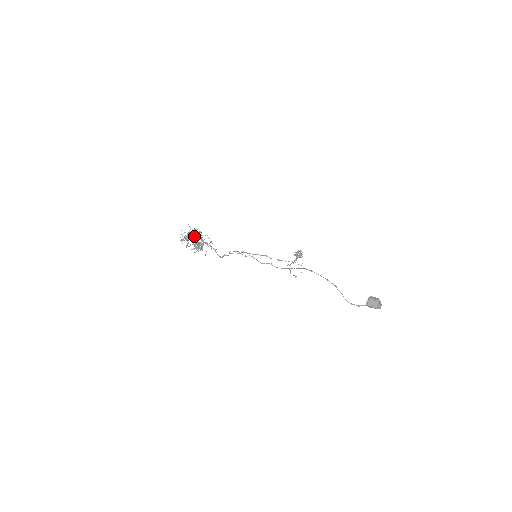
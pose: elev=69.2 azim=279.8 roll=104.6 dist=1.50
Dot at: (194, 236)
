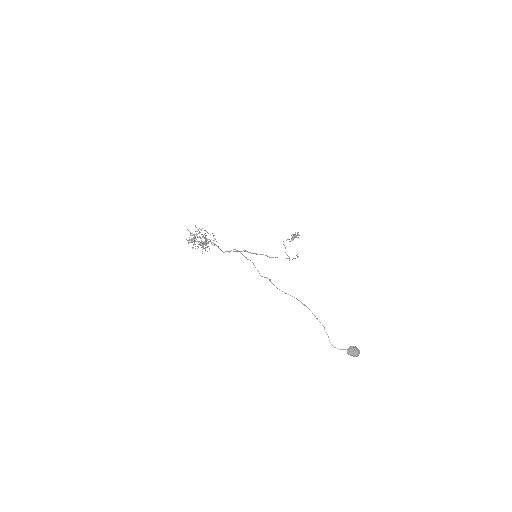
Dot at: (199, 233)
